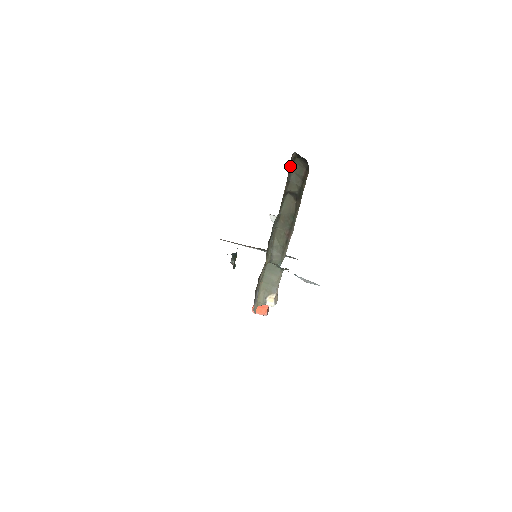
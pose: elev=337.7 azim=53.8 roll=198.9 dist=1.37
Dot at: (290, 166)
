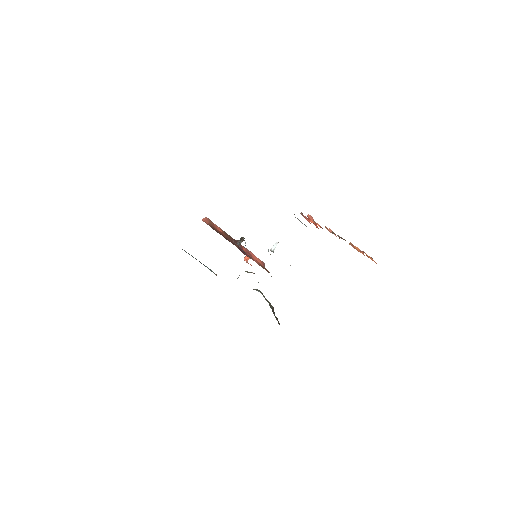
Dot at: occluded
